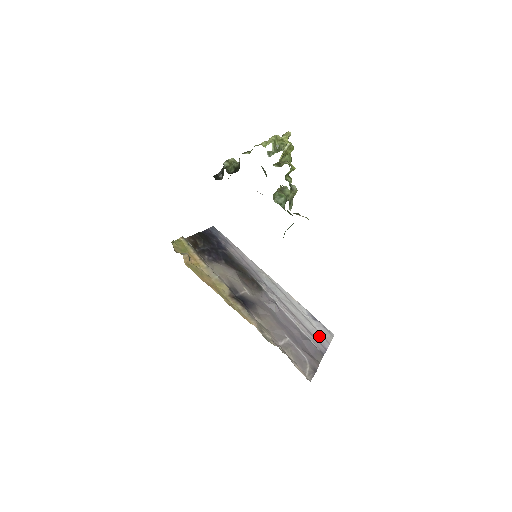
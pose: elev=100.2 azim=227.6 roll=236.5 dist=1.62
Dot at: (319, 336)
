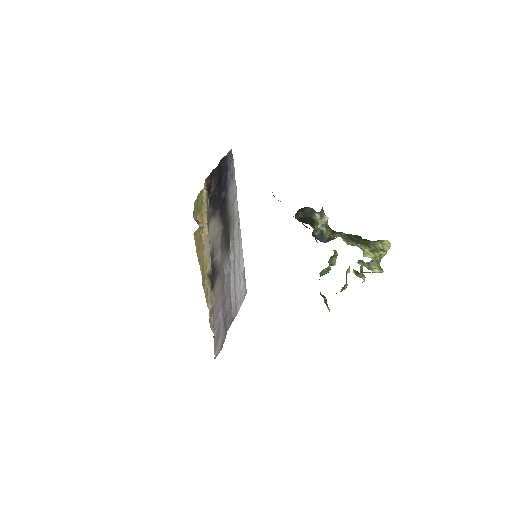
Dot at: (239, 299)
